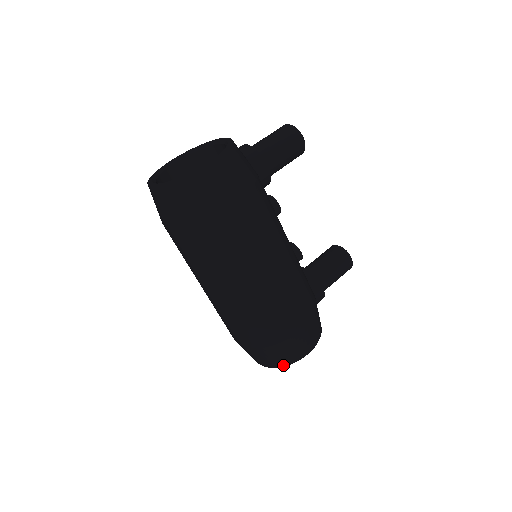
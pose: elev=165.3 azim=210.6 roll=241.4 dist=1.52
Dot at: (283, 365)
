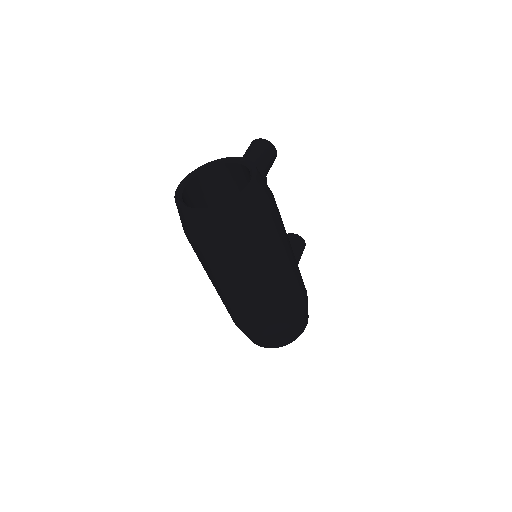
Dot at: (293, 340)
